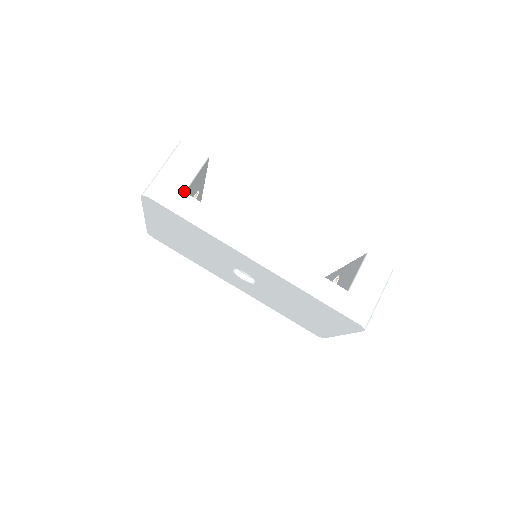
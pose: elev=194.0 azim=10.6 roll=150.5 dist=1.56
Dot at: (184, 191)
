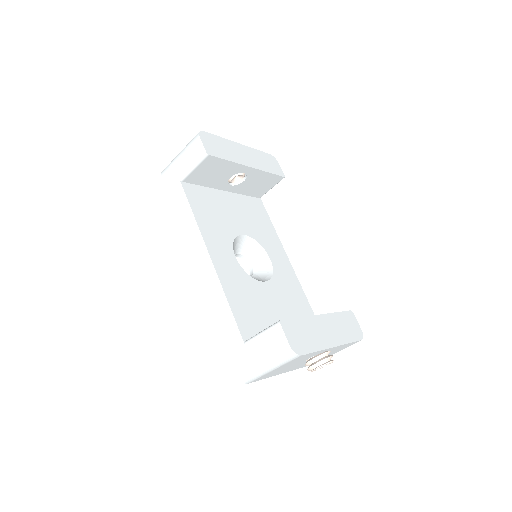
Dot at: (181, 180)
